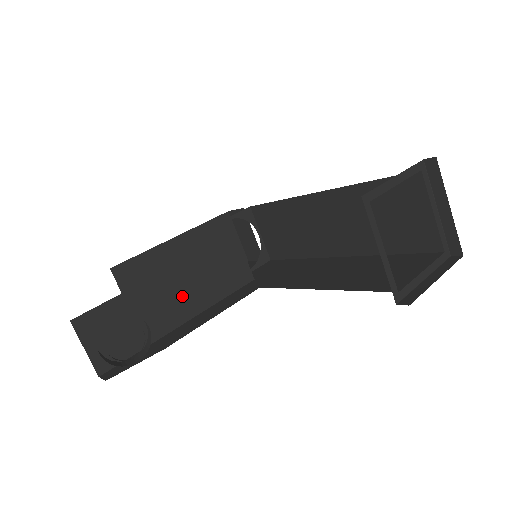
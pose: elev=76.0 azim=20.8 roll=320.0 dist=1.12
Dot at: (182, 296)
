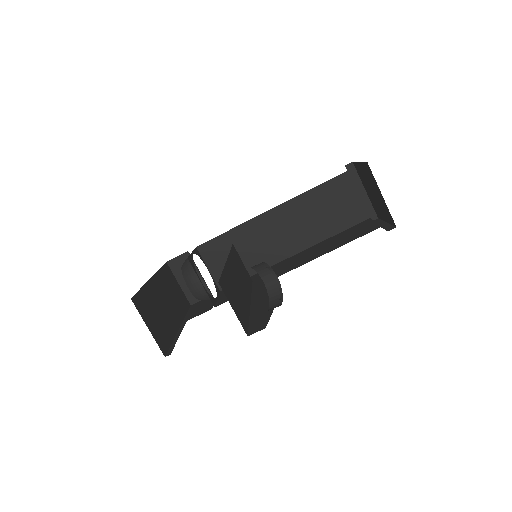
Dot at: (240, 282)
